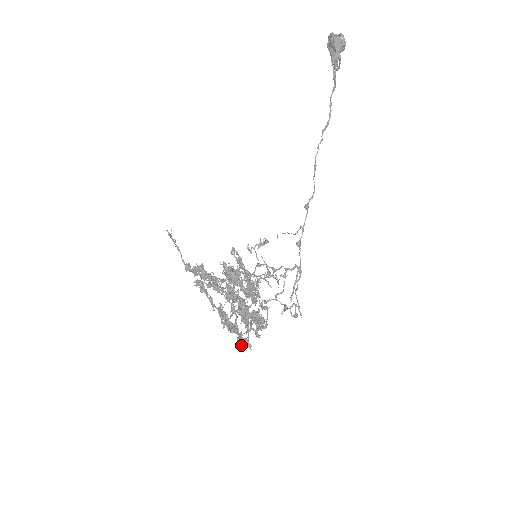
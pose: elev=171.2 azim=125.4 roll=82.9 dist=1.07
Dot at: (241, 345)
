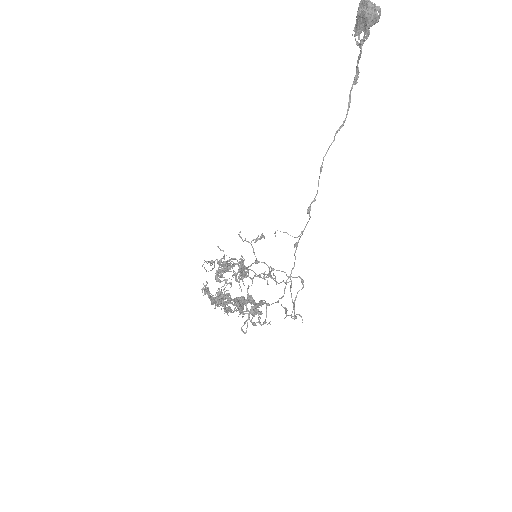
Dot at: occluded
